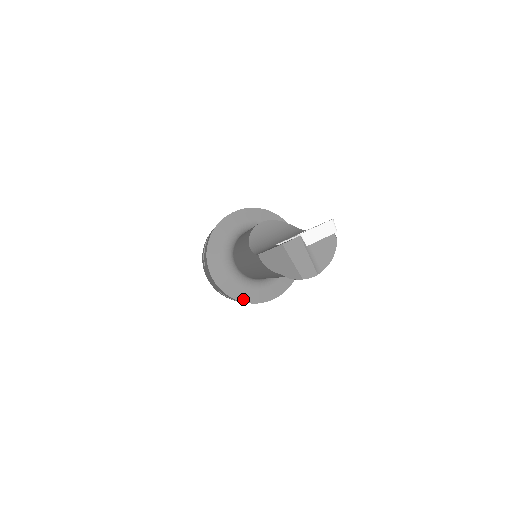
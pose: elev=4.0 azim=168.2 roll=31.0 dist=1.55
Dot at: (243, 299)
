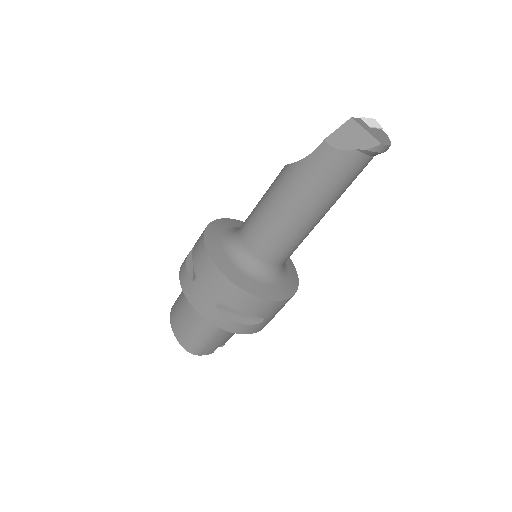
Dot at: (258, 294)
